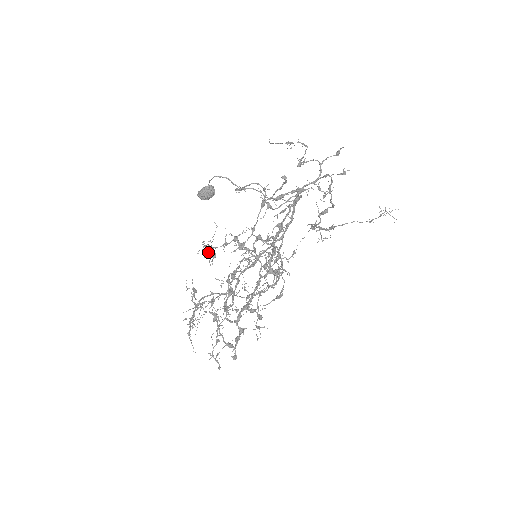
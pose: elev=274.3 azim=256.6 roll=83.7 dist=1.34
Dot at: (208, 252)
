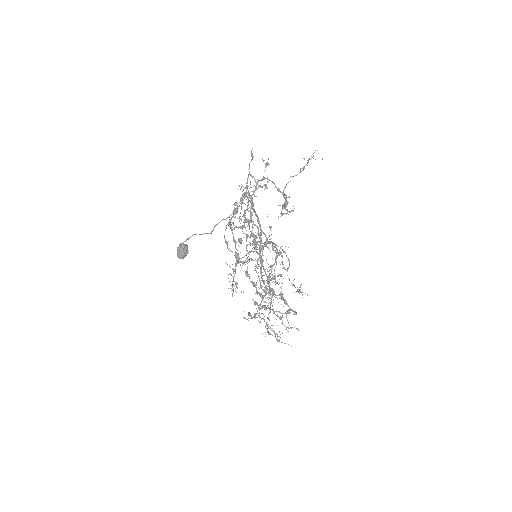
Dot at: occluded
